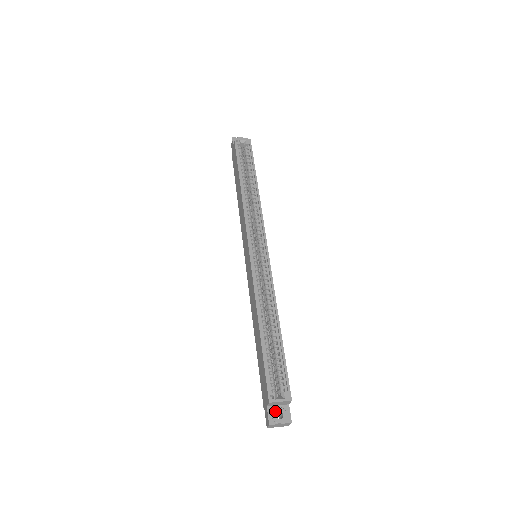
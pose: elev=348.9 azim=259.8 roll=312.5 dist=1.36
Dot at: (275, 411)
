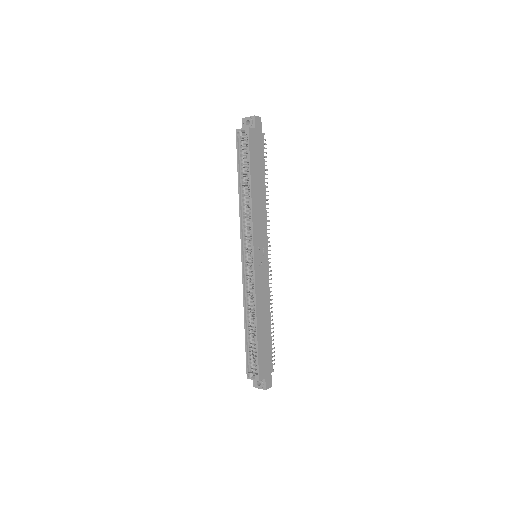
Dot at: occluded
